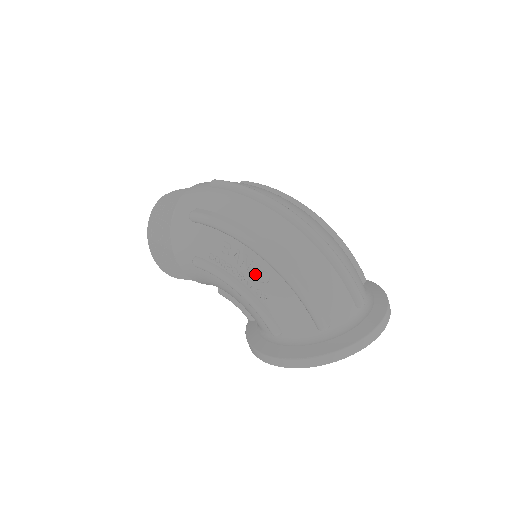
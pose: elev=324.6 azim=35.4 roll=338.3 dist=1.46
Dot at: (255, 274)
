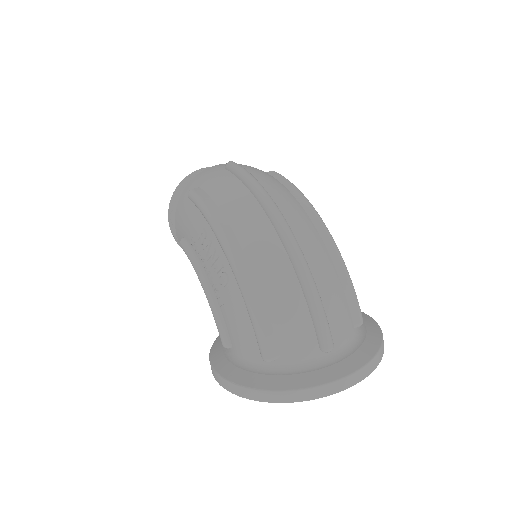
Dot at: (217, 272)
